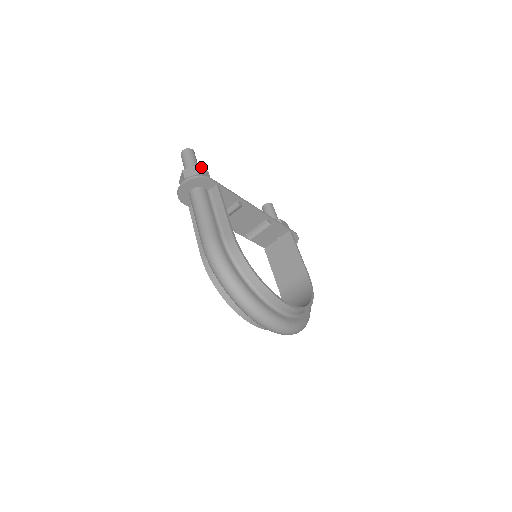
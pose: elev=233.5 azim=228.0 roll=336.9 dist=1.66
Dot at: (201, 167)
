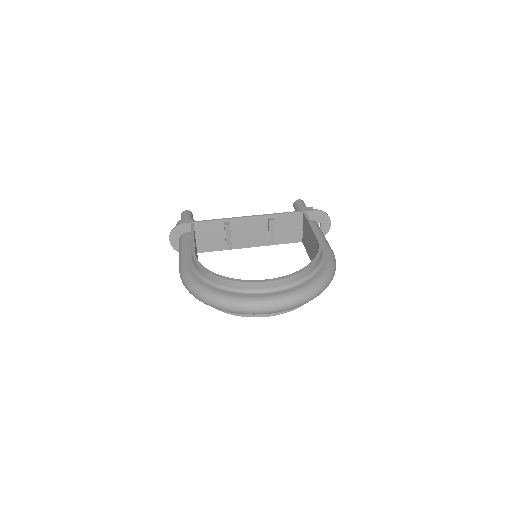
Dot at: (183, 219)
